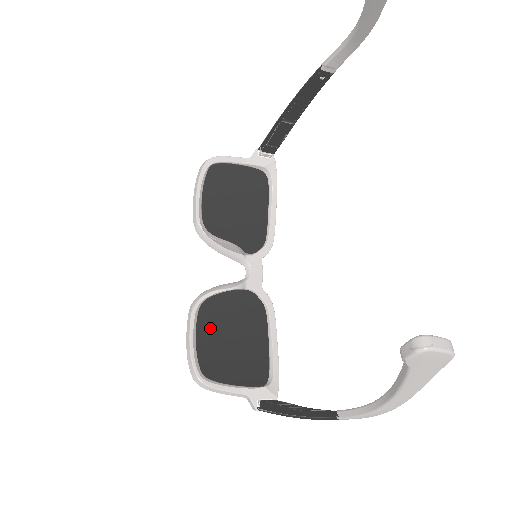
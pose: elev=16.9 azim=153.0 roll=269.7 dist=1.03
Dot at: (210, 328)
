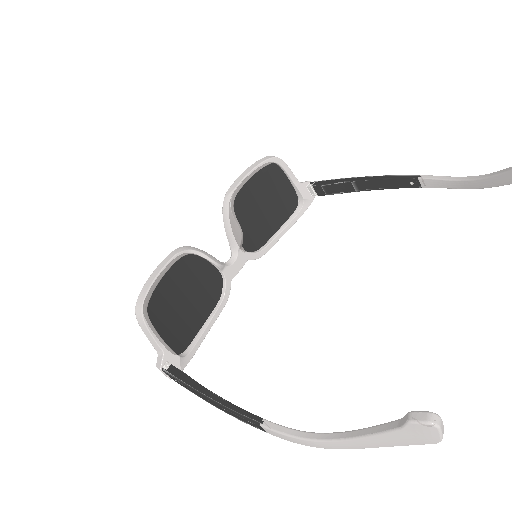
Dot at: (177, 278)
